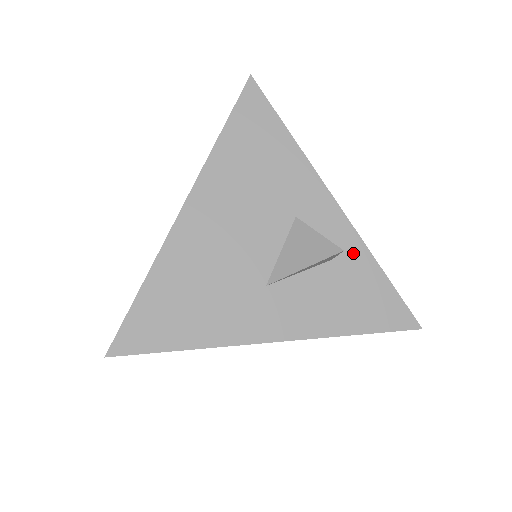
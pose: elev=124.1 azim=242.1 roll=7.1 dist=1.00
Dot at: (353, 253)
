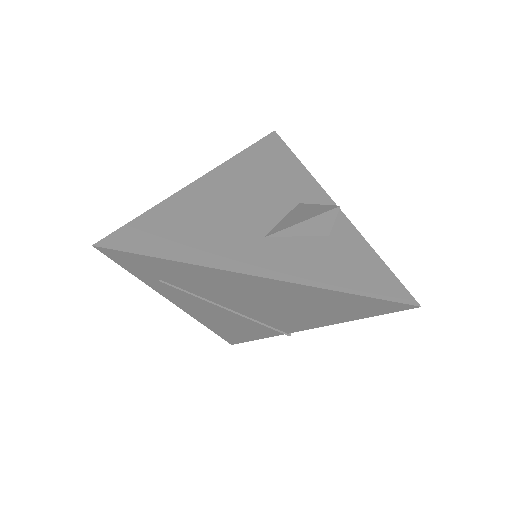
Dot at: (349, 236)
